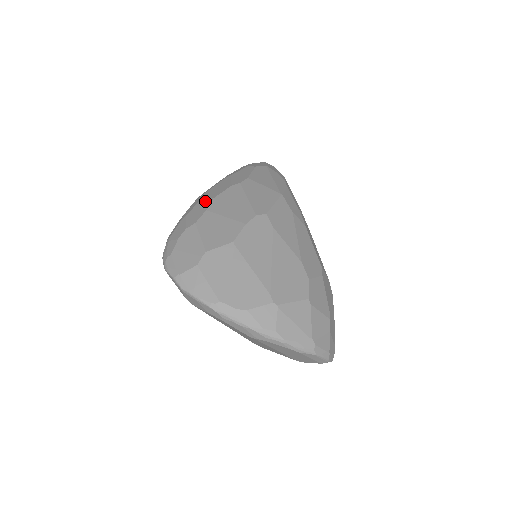
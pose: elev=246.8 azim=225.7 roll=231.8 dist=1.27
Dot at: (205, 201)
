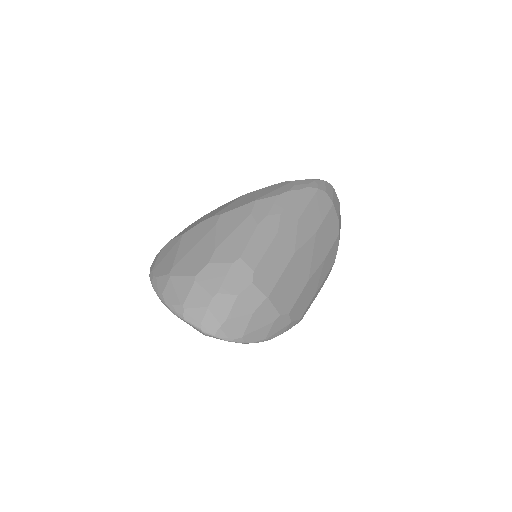
Dot at: occluded
